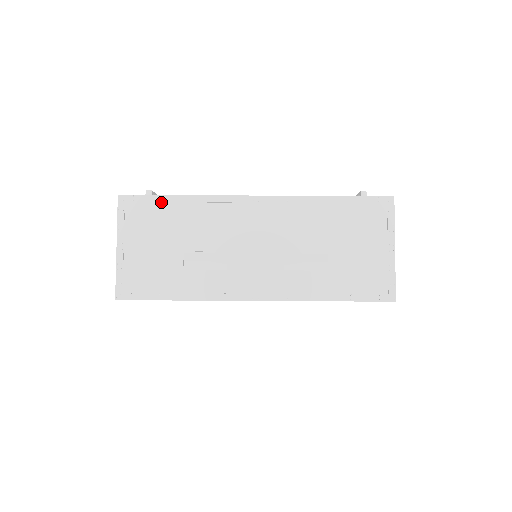
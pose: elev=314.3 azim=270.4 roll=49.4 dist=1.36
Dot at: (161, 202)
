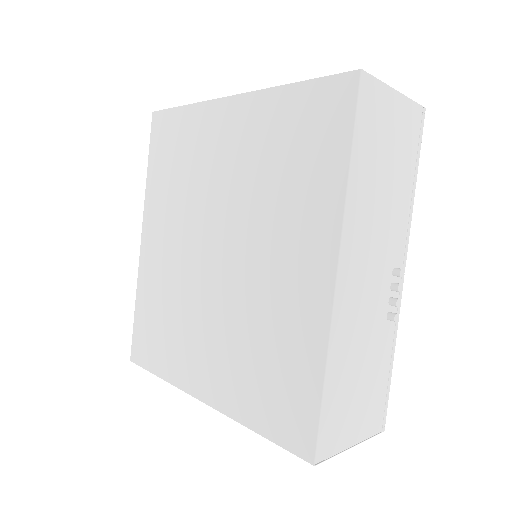
Dot at: occluded
